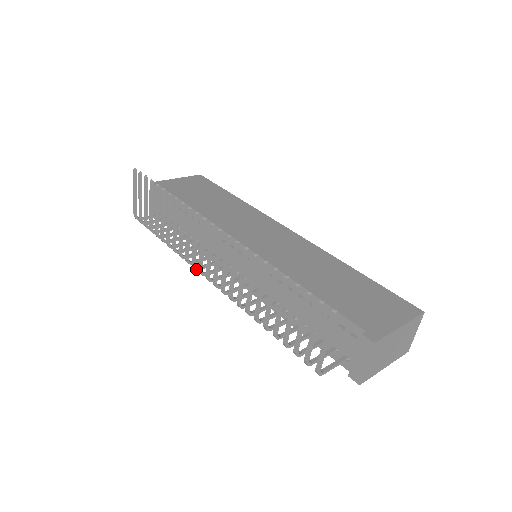
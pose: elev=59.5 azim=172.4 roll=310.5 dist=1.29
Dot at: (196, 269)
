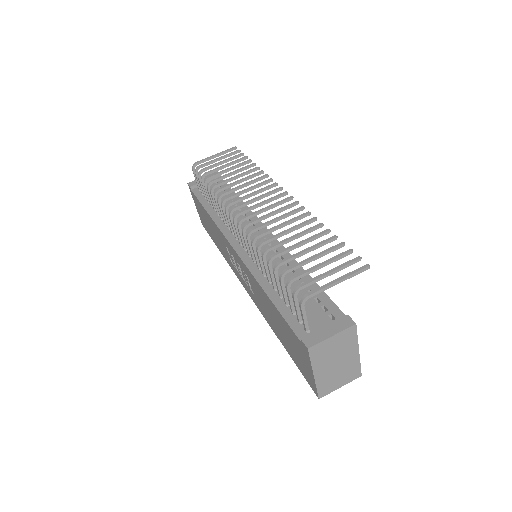
Dot at: (227, 208)
